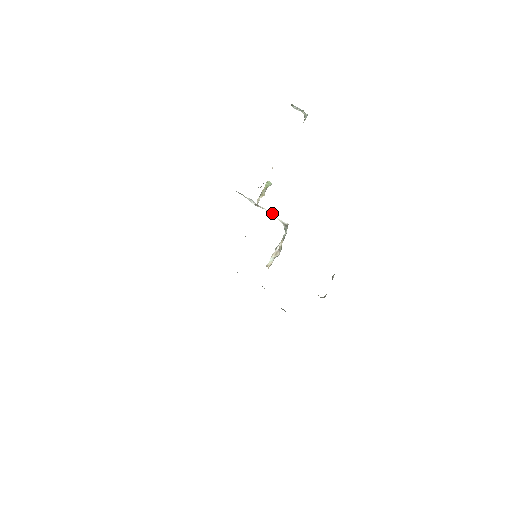
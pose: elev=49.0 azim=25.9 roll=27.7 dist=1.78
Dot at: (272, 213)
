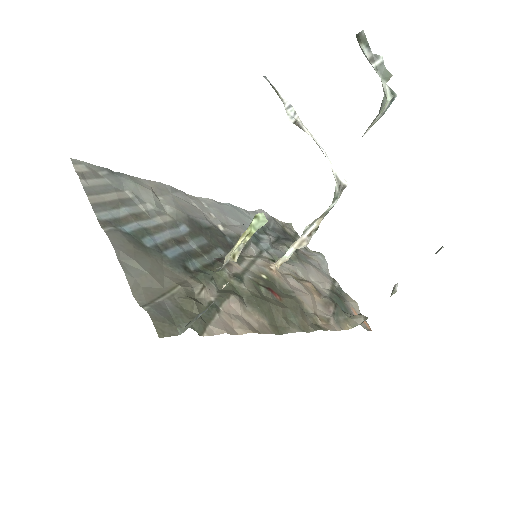
Dot at: (323, 150)
